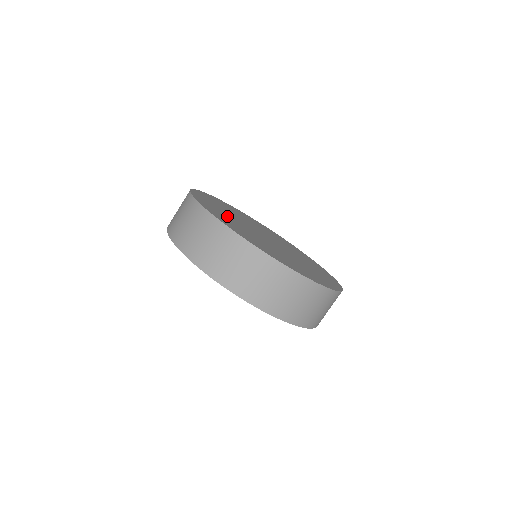
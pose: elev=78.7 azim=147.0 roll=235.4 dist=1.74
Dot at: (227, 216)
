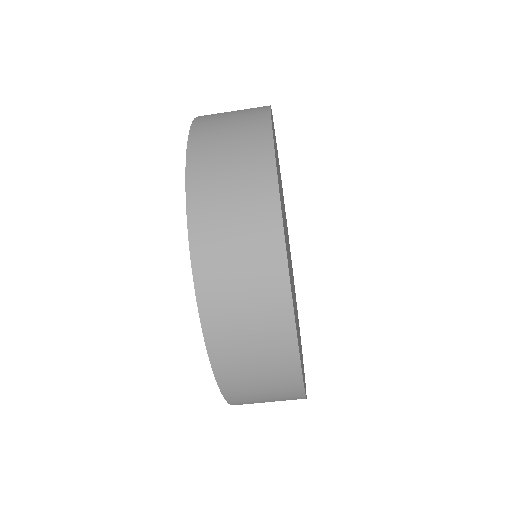
Dot at: occluded
